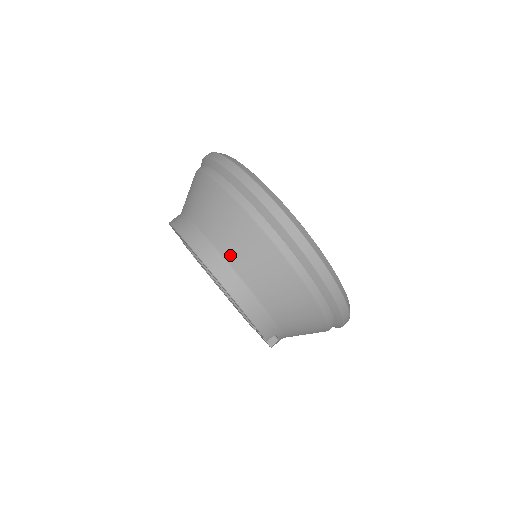
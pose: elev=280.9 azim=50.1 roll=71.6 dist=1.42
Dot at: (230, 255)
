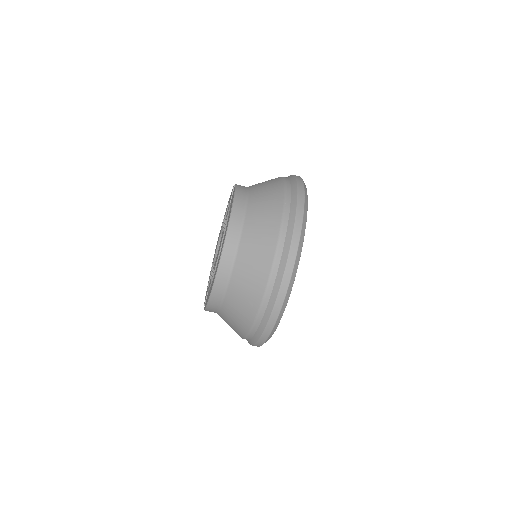
Dot at: (235, 281)
